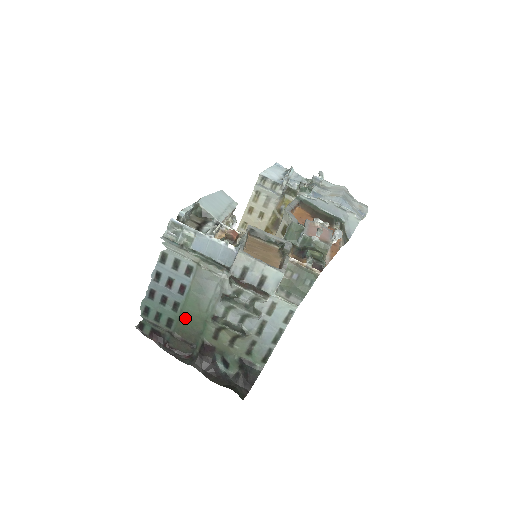
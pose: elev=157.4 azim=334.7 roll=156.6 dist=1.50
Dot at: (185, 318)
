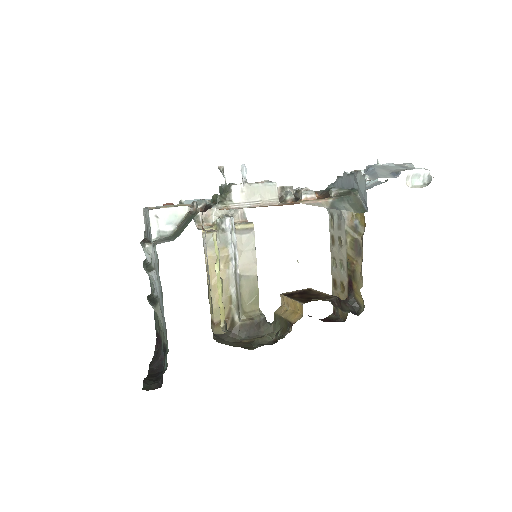
Dot at: occluded
